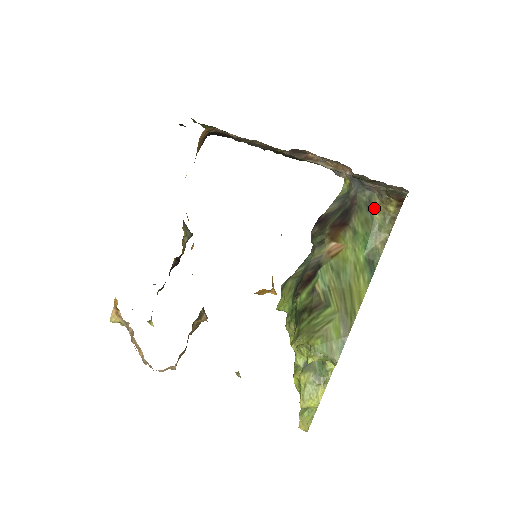
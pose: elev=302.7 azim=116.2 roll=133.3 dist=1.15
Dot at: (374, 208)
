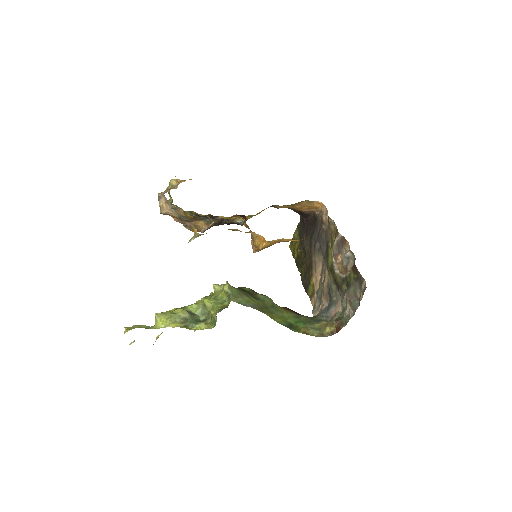
Dot at: (320, 323)
